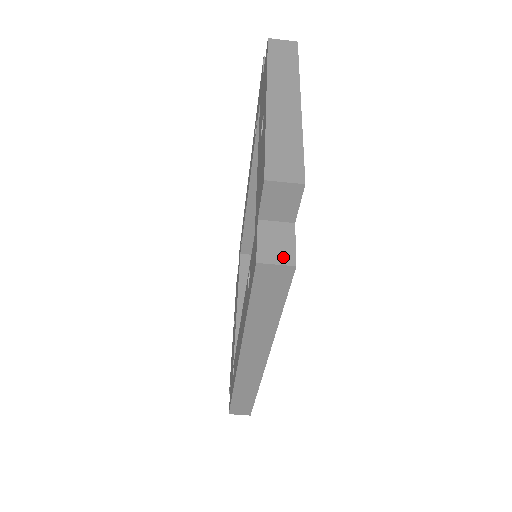
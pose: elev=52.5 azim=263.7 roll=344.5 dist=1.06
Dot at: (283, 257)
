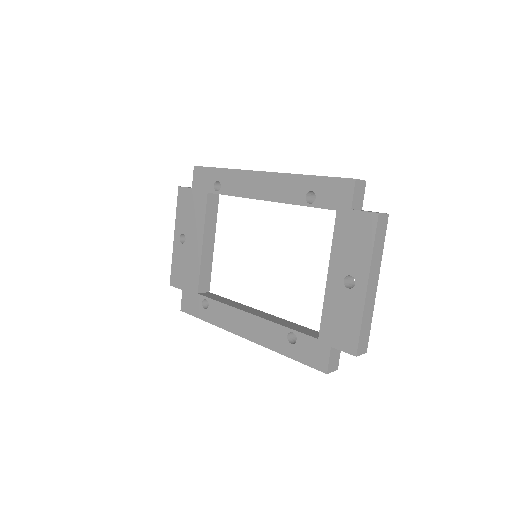
Dot at: (335, 367)
